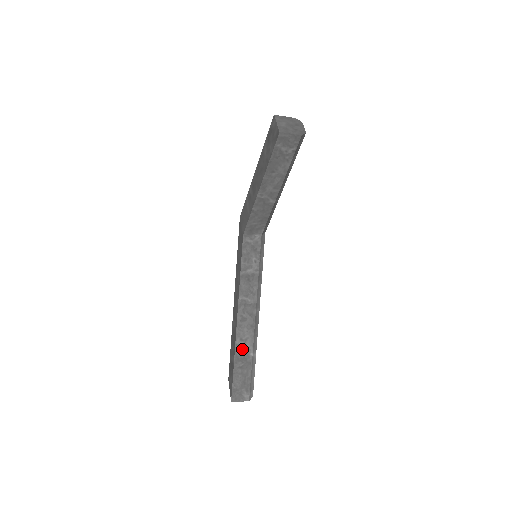
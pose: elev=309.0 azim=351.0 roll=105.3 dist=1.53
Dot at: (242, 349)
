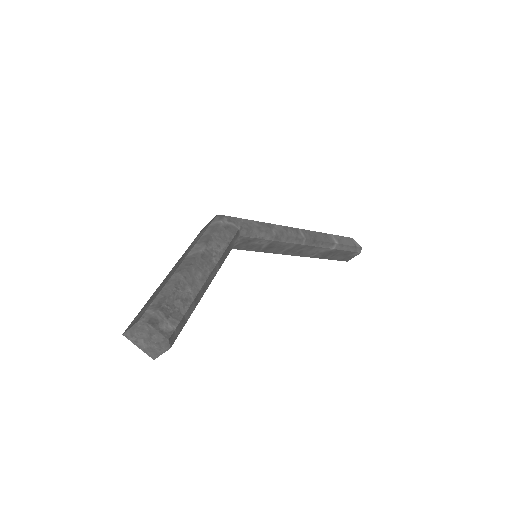
Dot at: (321, 254)
